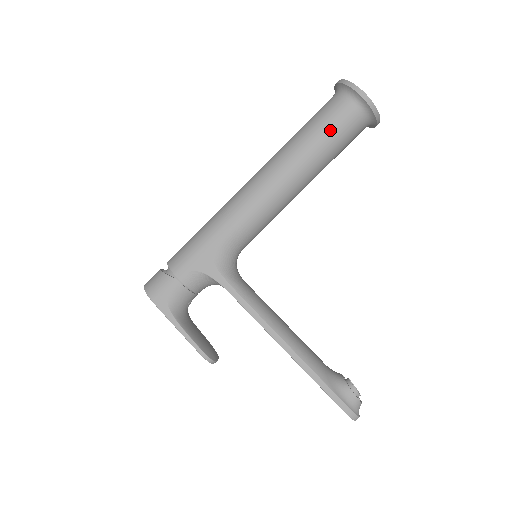
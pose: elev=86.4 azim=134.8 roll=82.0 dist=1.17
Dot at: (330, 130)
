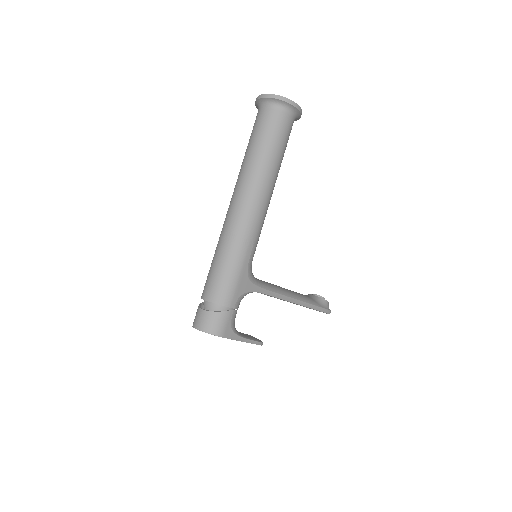
Dot at: (284, 142)
